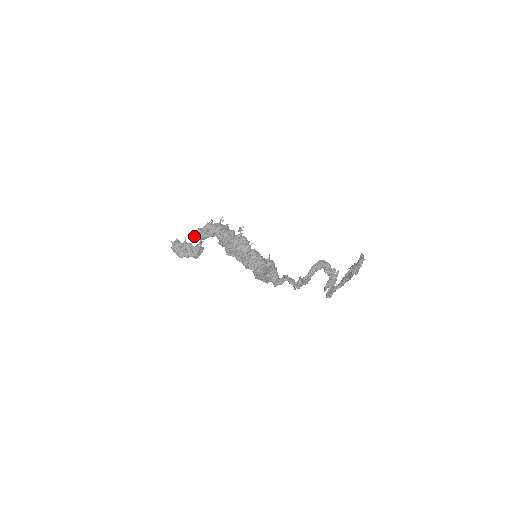
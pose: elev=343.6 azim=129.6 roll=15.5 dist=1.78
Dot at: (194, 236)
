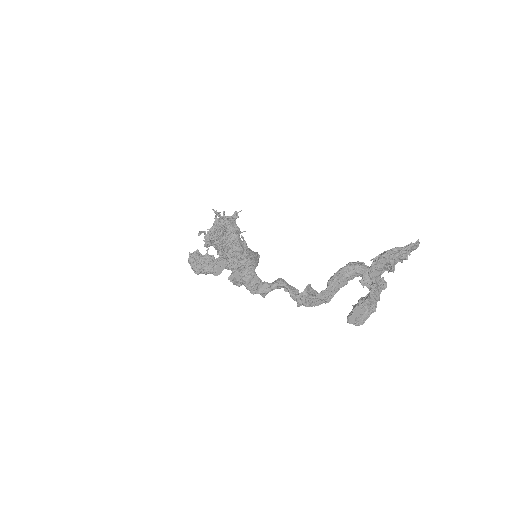
Dot at: occluded
